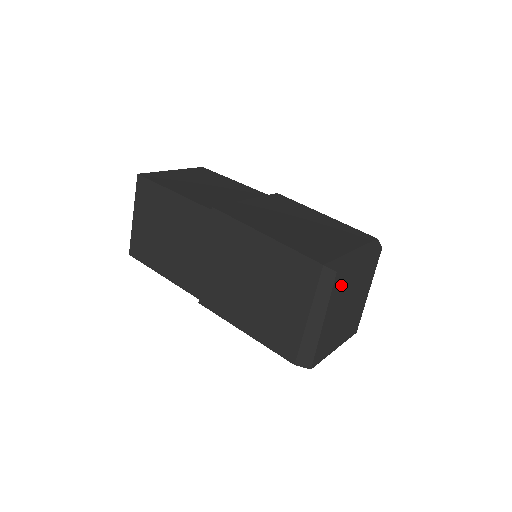
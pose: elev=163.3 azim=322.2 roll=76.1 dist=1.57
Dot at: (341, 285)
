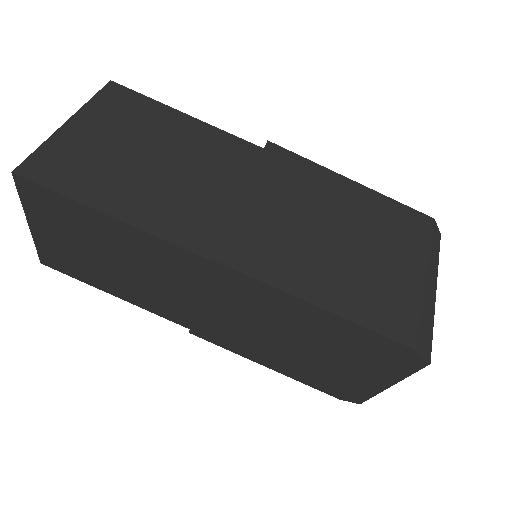
Dot at: occluded
